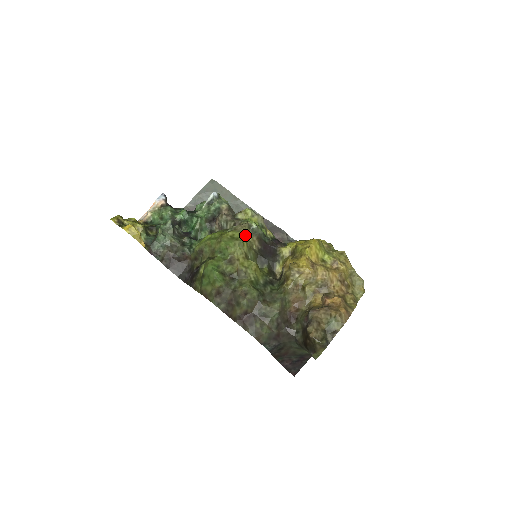
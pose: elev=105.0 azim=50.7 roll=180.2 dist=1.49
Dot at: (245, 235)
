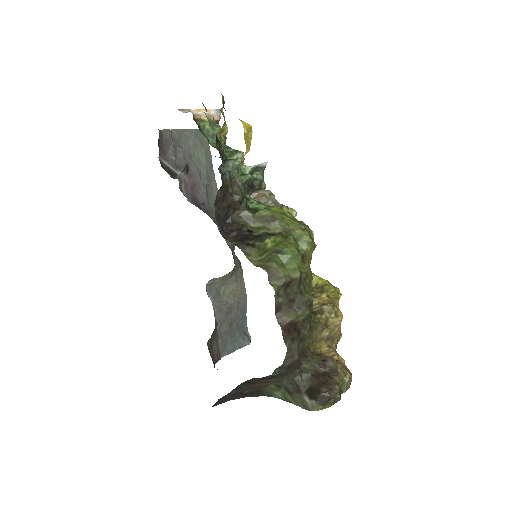
Dot at: occluded
